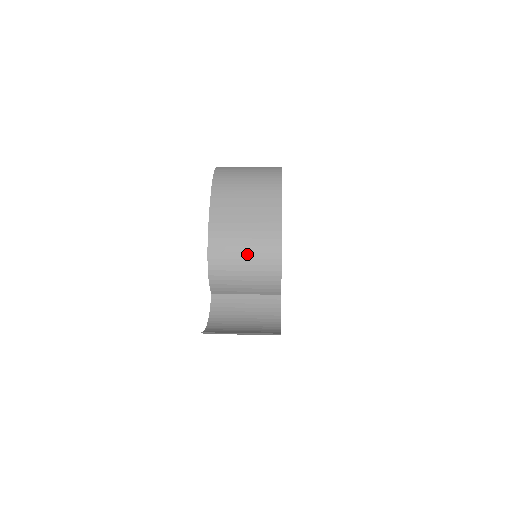
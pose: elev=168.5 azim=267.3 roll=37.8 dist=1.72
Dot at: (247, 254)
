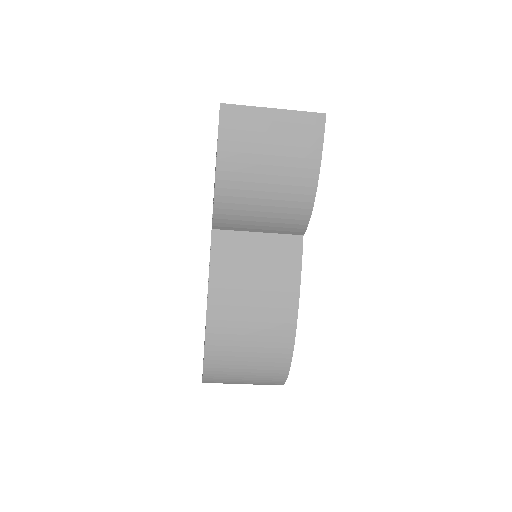
Dot at: occluded
